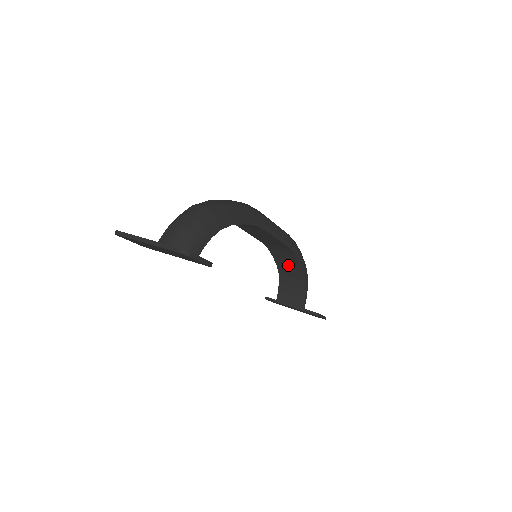
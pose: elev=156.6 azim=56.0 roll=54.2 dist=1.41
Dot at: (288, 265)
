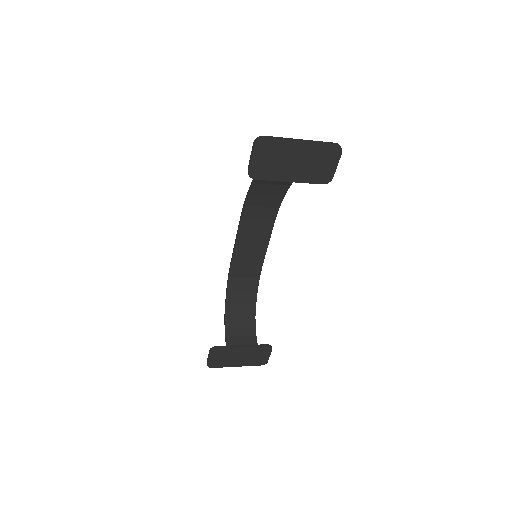
Dot at: (240, 299)
